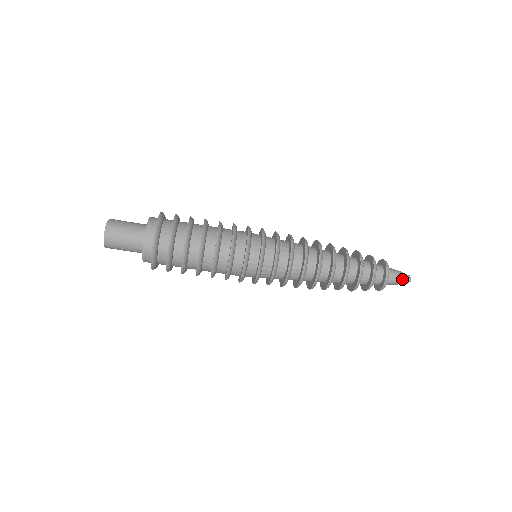
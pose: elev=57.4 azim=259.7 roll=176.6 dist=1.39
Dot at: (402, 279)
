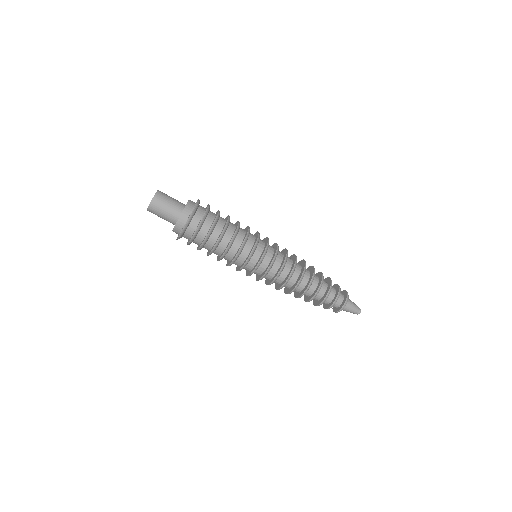
Dot at: (353, 312)
